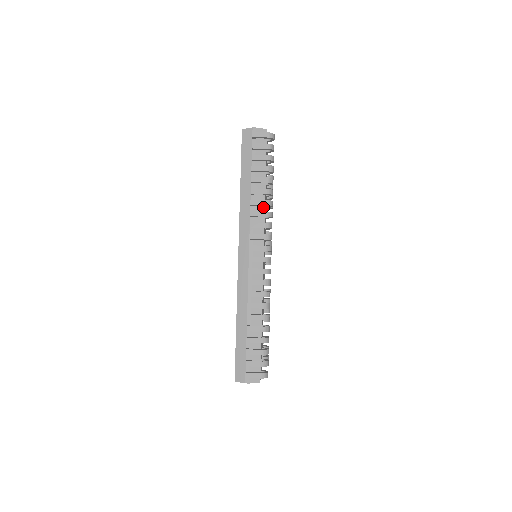
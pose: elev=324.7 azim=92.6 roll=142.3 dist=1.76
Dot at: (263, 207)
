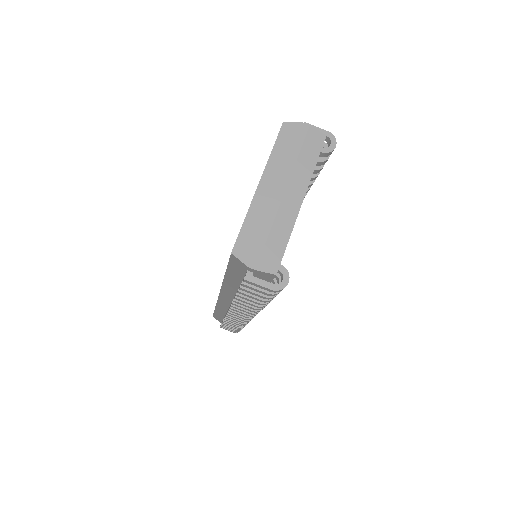
Dot at: occluded
